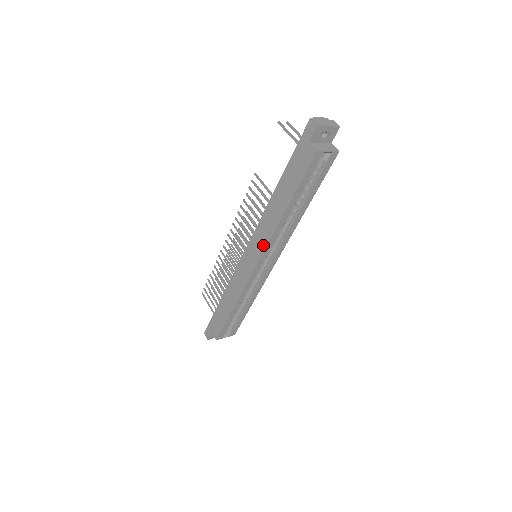
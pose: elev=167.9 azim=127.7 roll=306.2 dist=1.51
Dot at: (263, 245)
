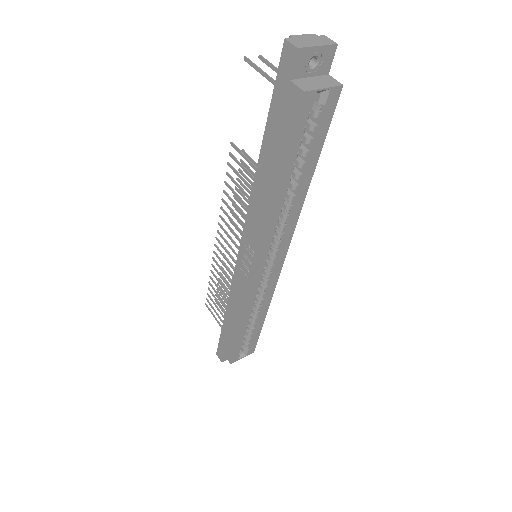
Dot at: (258, 244)
